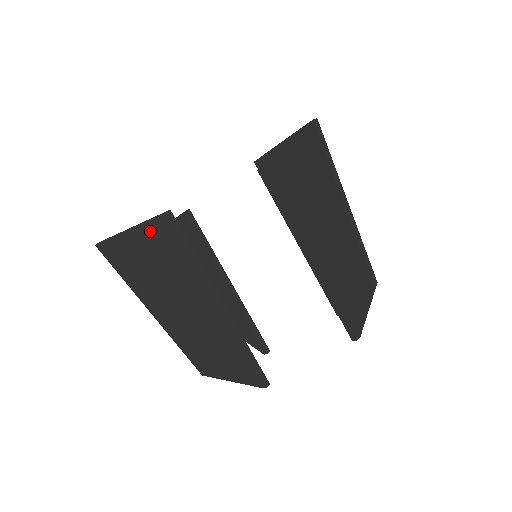
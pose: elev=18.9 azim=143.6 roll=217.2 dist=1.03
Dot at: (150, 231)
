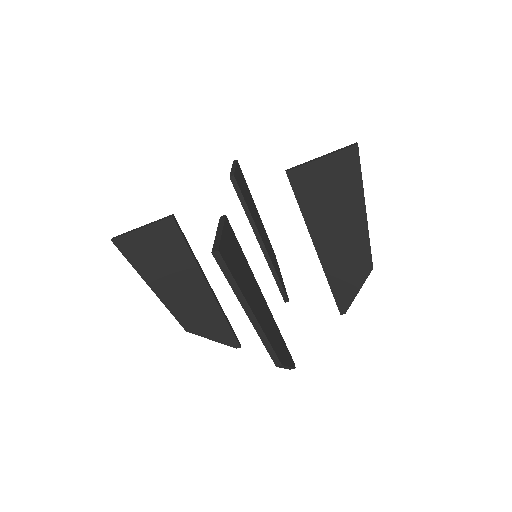
Dot at: (228, 236)
